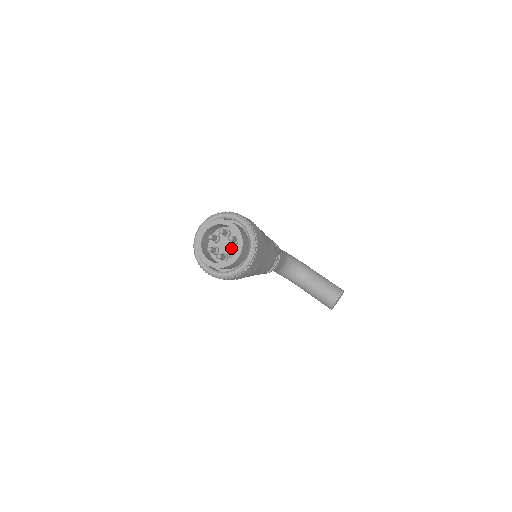
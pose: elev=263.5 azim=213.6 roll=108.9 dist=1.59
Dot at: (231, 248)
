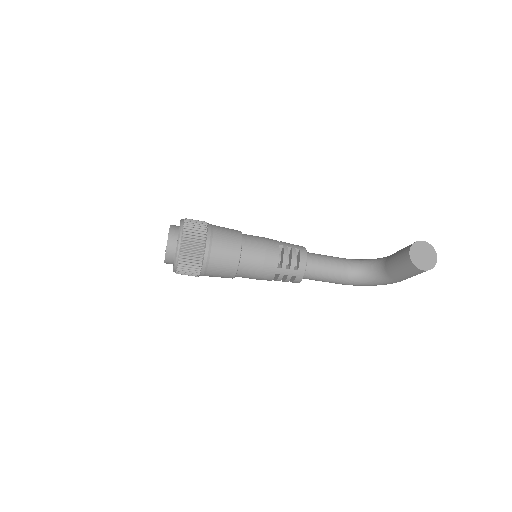
Dot at: occluded
